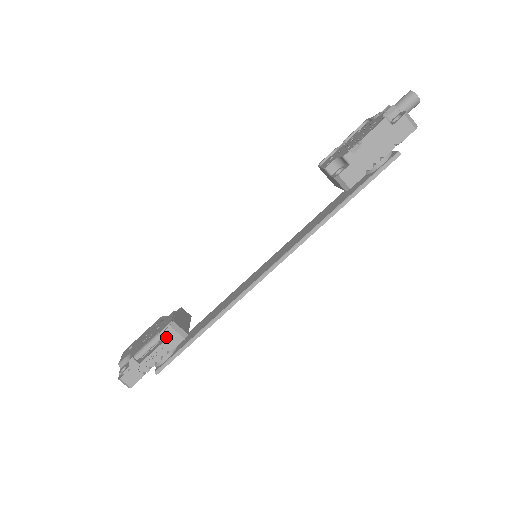
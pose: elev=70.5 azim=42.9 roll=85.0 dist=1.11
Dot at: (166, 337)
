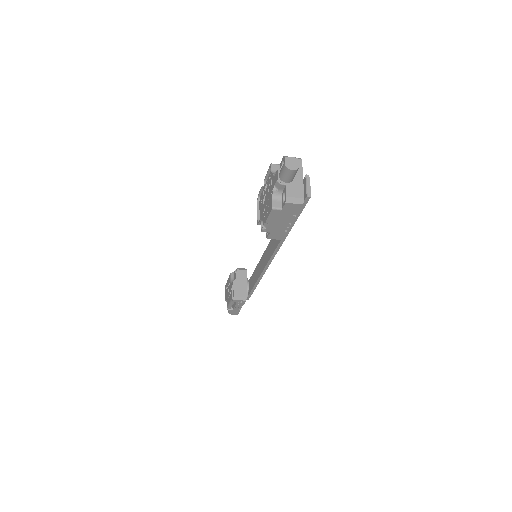
Dot at: (236, 302)
